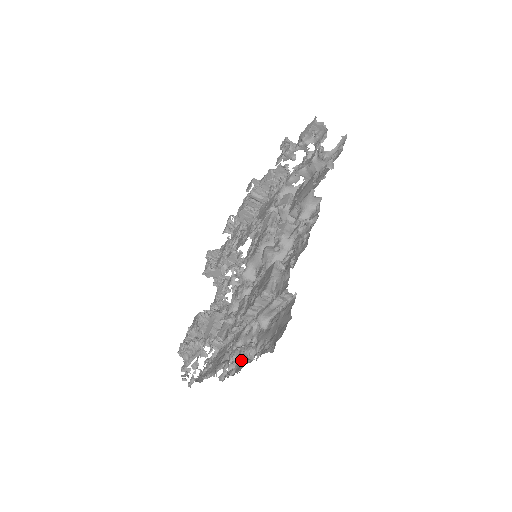
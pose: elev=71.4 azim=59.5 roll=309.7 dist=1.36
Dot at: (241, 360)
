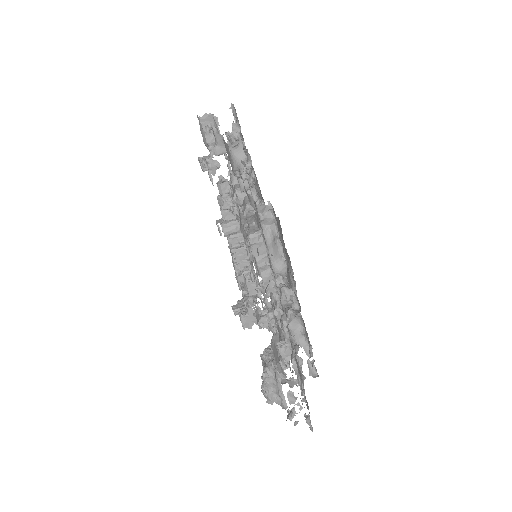
Dot at: (291, 317)
